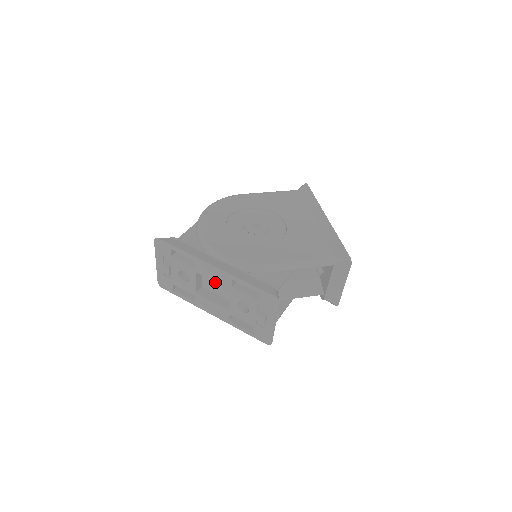
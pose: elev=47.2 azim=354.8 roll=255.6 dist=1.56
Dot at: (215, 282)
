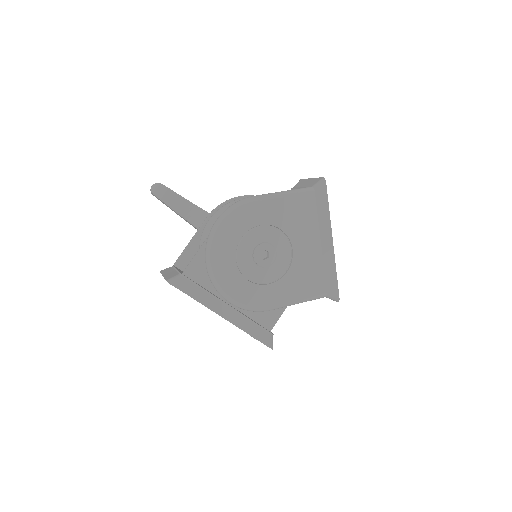
Dot at: occluded
